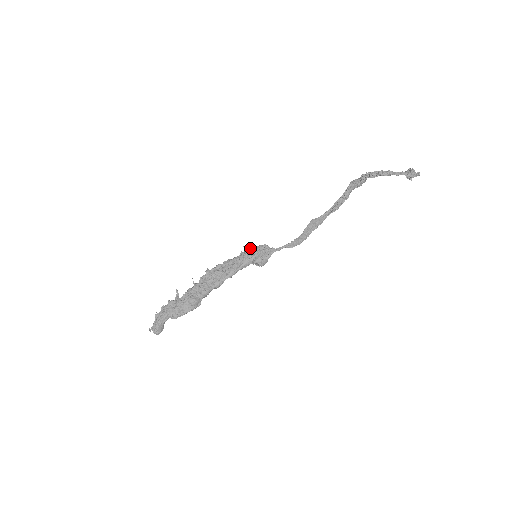
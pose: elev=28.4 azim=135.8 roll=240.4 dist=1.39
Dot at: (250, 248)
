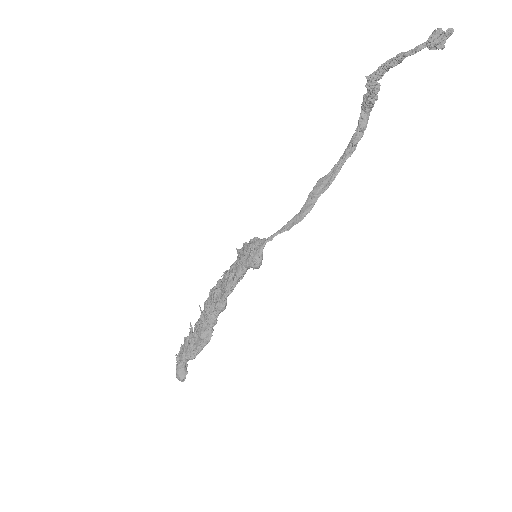
Dot at: (242, 248)
